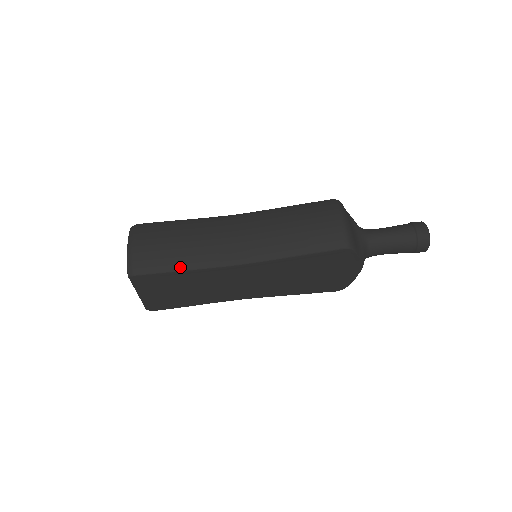
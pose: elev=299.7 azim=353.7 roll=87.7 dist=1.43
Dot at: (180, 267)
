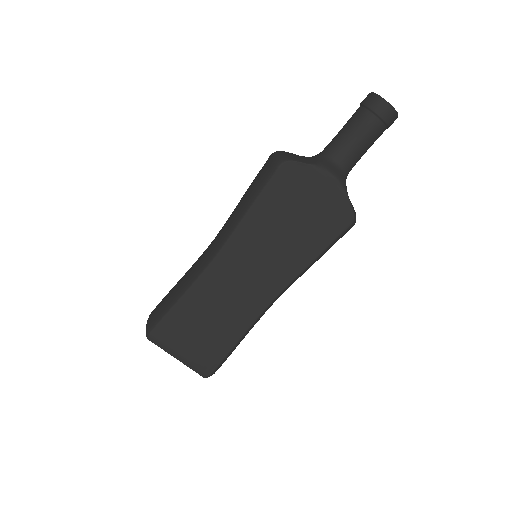
Dot at: (175, 299)
